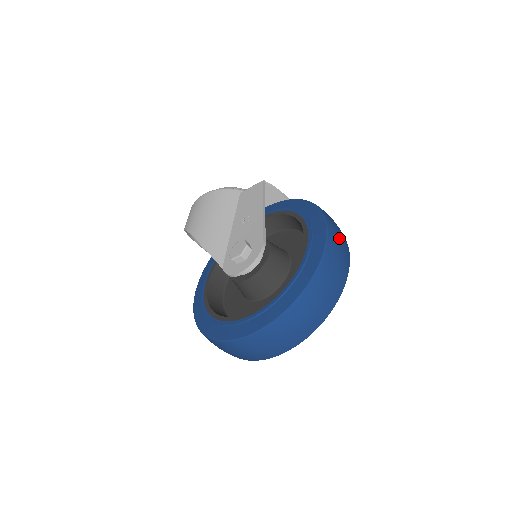
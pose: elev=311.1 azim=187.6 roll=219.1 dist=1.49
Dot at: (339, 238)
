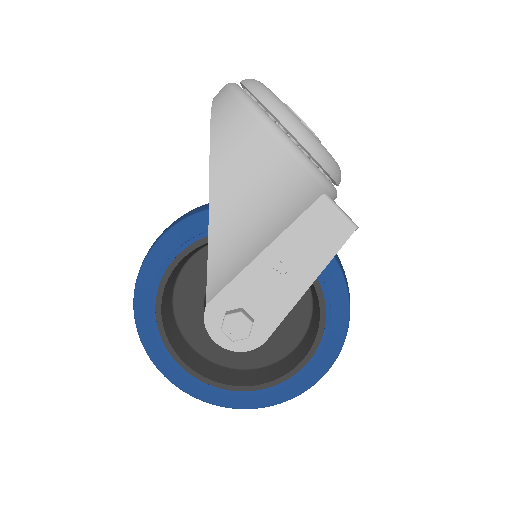
Dot at: occluded
